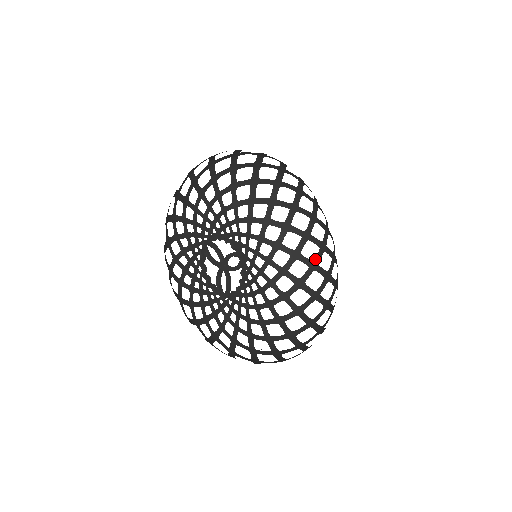
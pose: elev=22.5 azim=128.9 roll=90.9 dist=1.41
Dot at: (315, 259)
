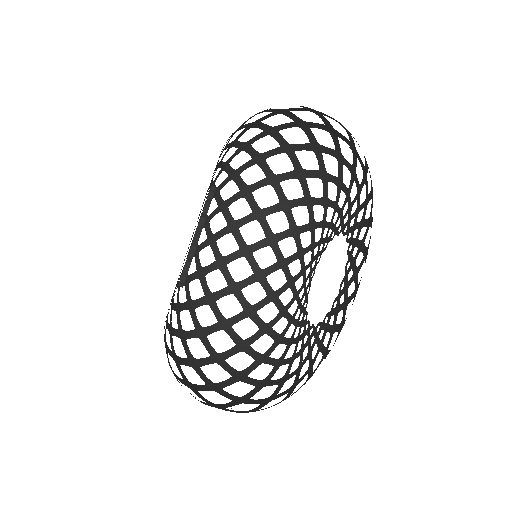
Dot at: (220, 404)
